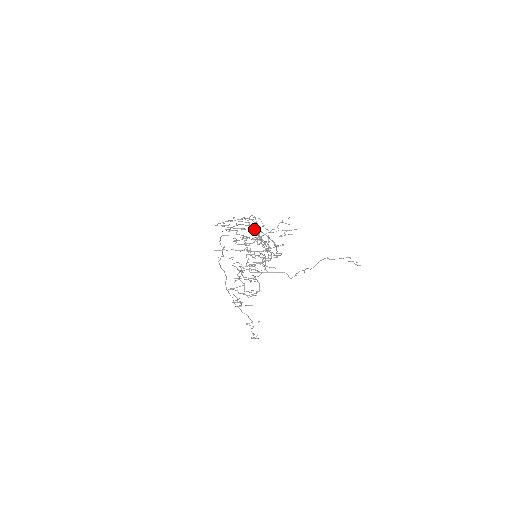
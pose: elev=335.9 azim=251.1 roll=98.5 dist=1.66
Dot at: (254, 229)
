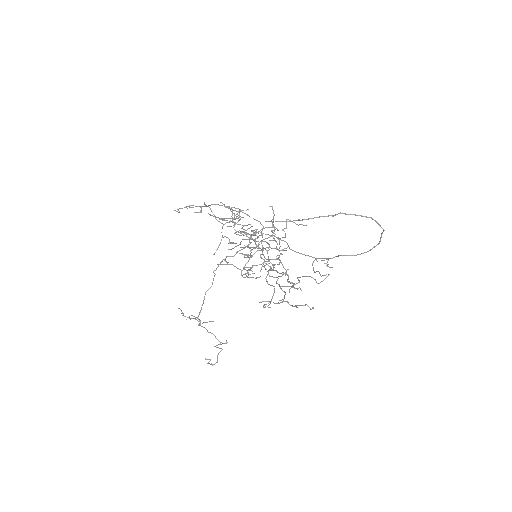
Dot at: (259, 221)
